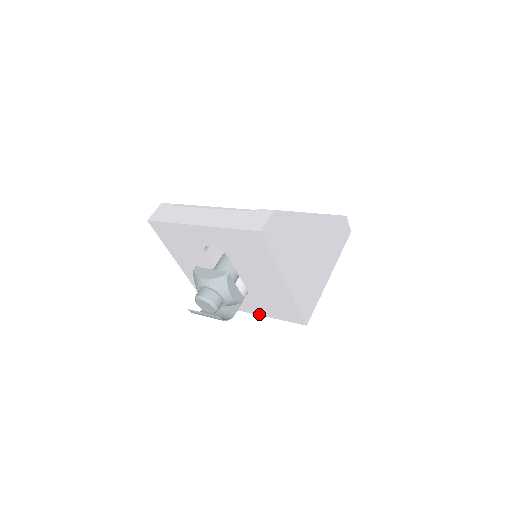
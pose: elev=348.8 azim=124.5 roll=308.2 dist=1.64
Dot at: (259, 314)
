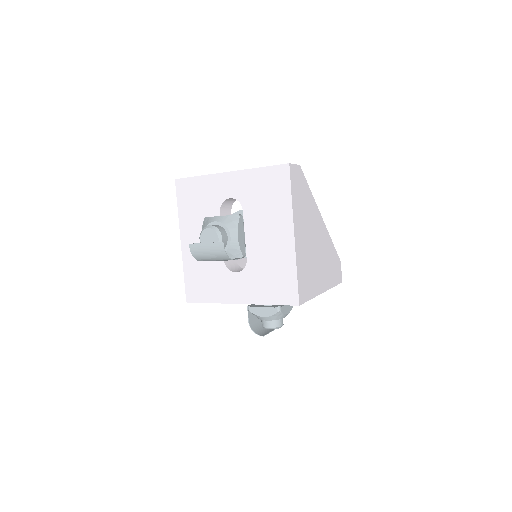
Dot at: (247, 302)
